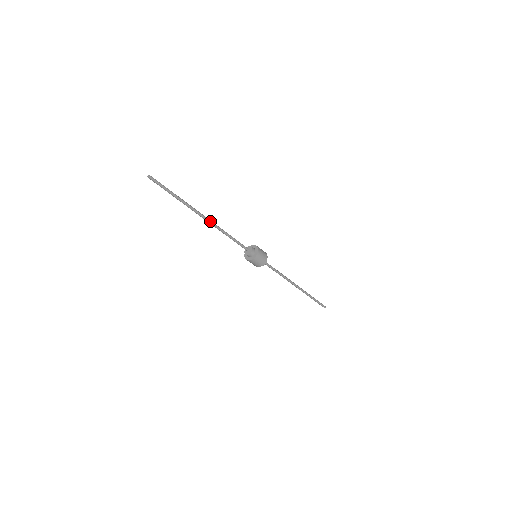
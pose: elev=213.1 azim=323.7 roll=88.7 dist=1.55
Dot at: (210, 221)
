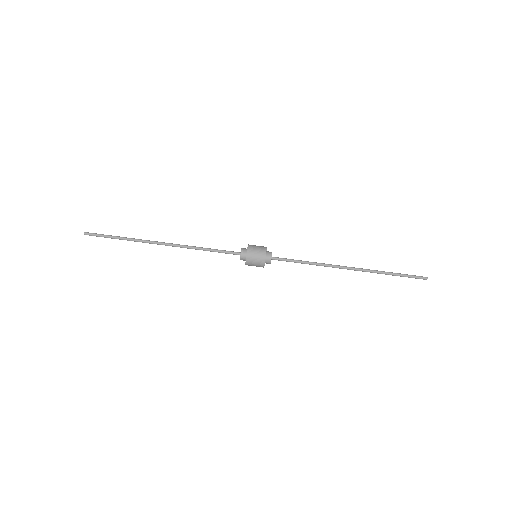
Dot at: (172, 244)
